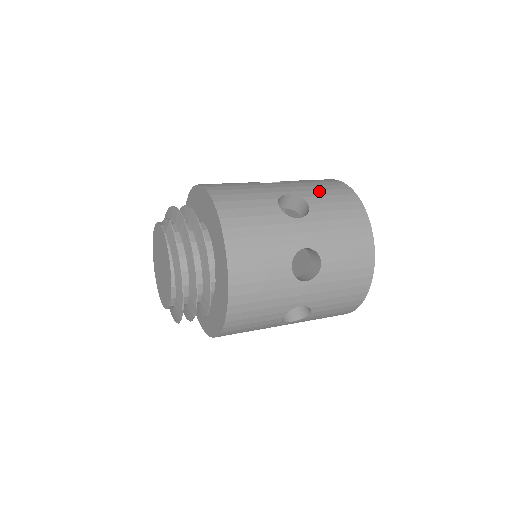
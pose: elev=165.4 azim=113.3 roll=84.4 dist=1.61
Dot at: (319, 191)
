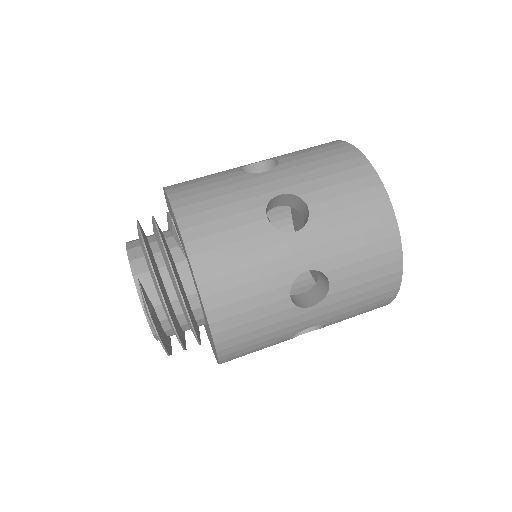
Dot at: (352, 253)
